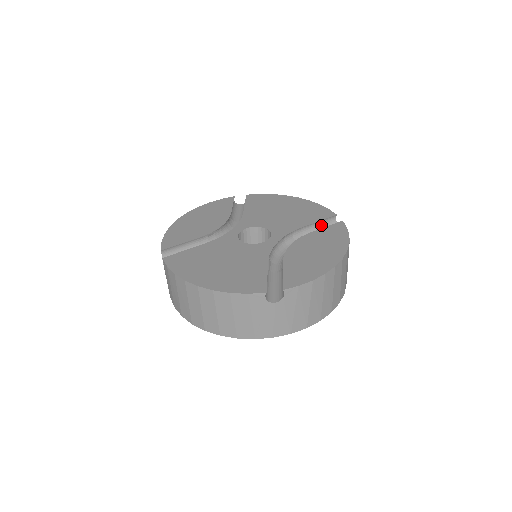
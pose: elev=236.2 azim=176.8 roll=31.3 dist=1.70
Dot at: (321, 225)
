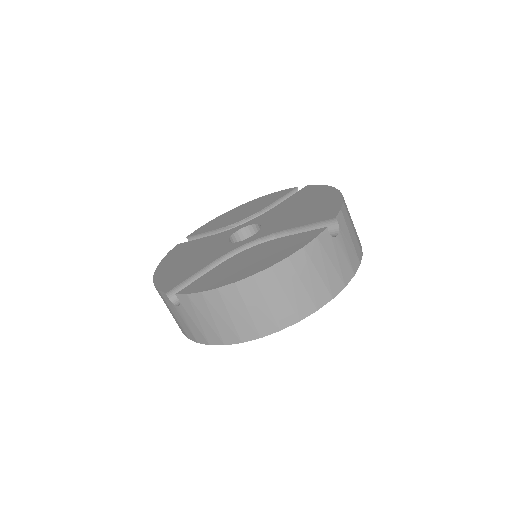
Dot at: occluded
